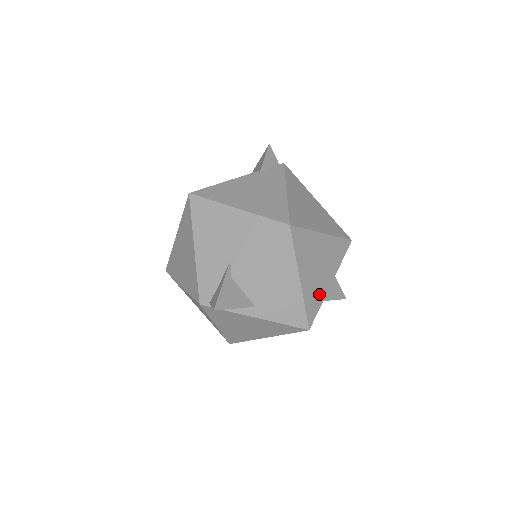
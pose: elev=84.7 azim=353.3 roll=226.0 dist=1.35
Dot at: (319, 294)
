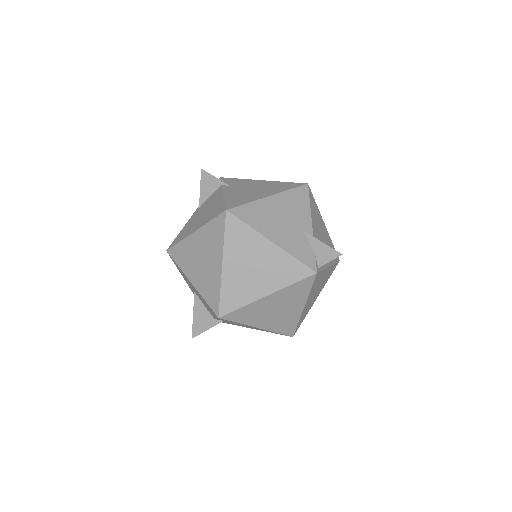
Dot at: occluded
